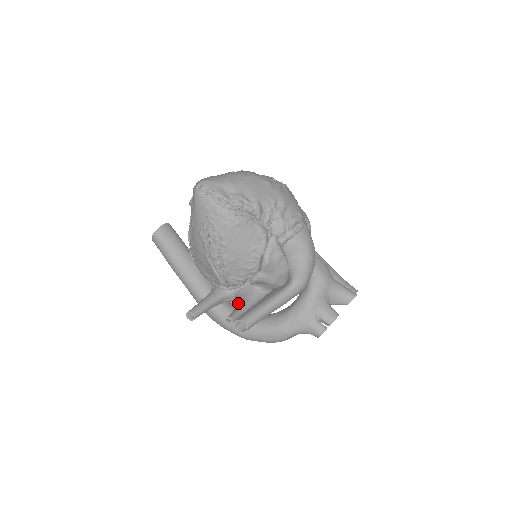
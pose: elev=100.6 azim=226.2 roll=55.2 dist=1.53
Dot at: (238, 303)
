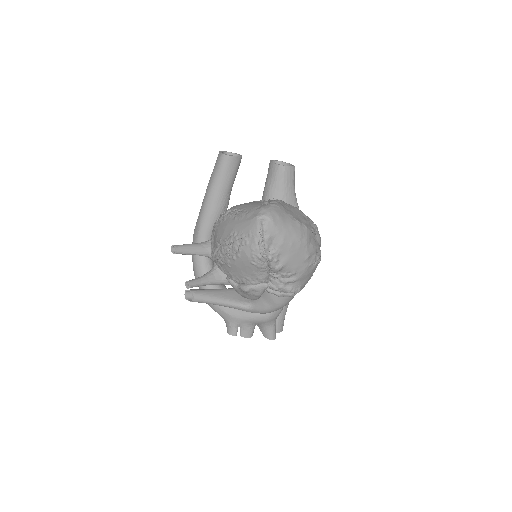
Dot at: (208, 275)
